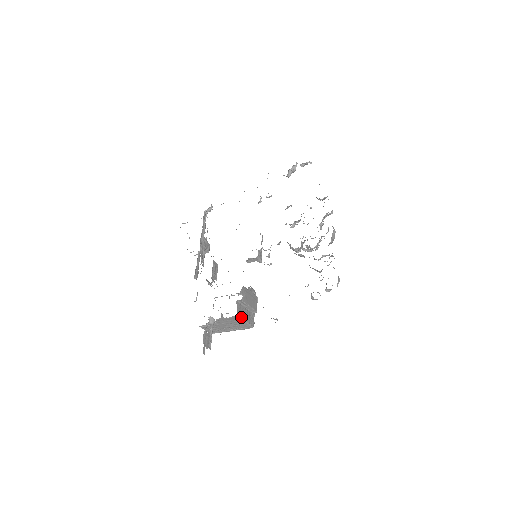
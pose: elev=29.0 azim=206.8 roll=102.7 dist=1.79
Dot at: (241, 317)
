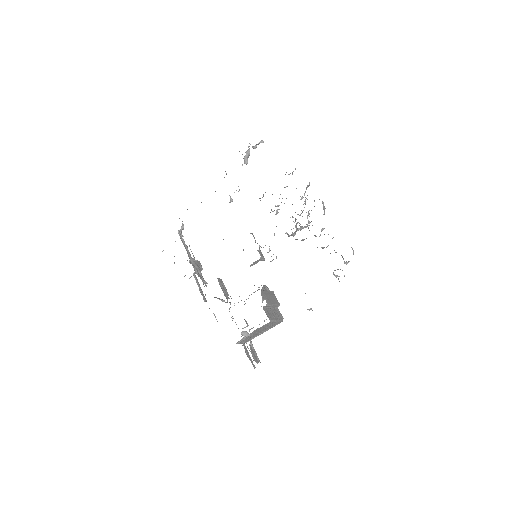
Dot at: (273, 320)
